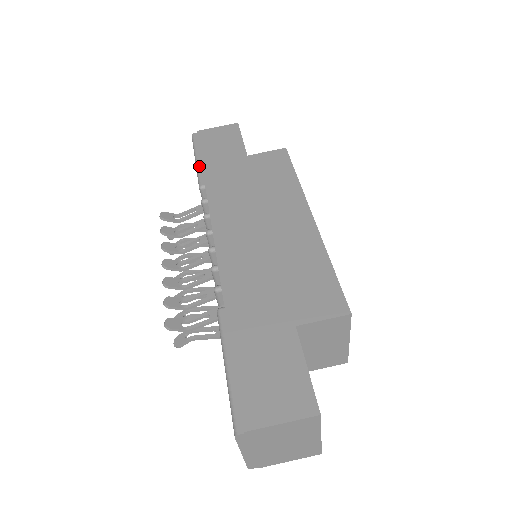
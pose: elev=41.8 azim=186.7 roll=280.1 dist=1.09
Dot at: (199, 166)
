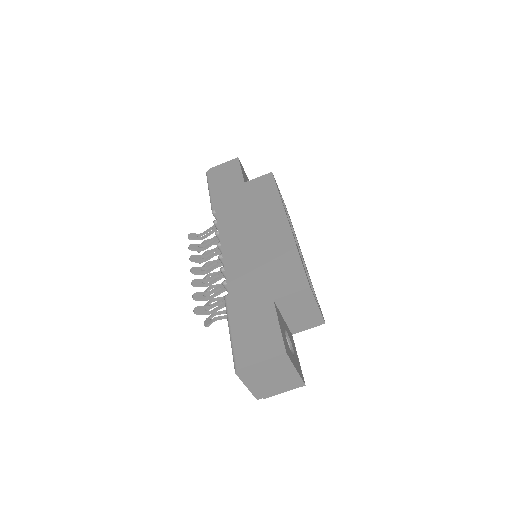
Dot at: (211, 196)
